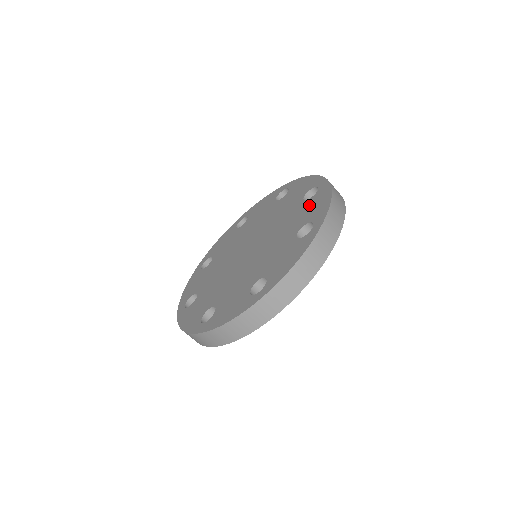
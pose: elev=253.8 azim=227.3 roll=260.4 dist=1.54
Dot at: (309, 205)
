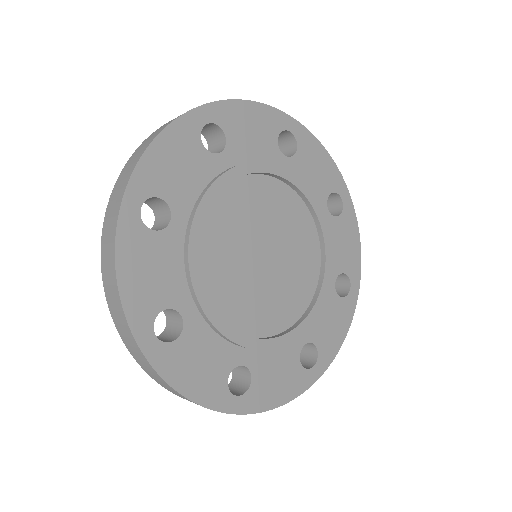
Dot at: occluded
